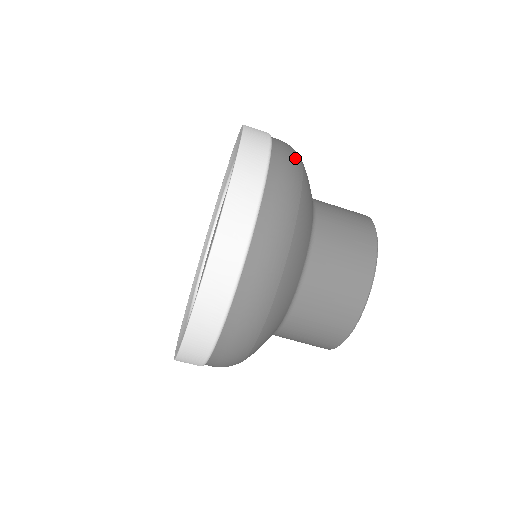
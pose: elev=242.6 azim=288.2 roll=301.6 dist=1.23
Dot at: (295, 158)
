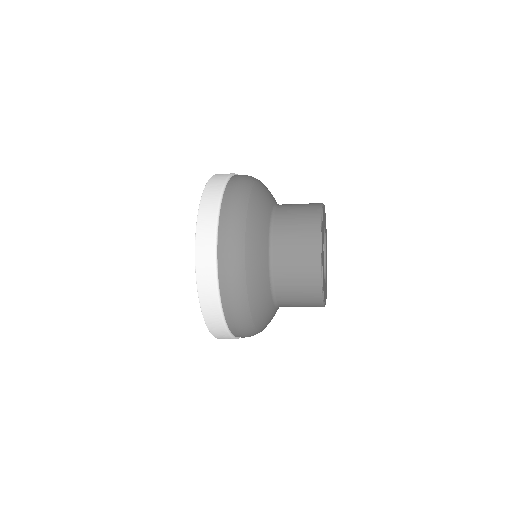
Dot at: (240, 202)
